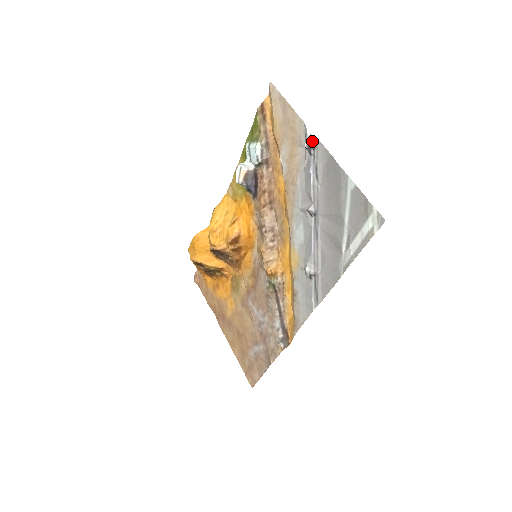
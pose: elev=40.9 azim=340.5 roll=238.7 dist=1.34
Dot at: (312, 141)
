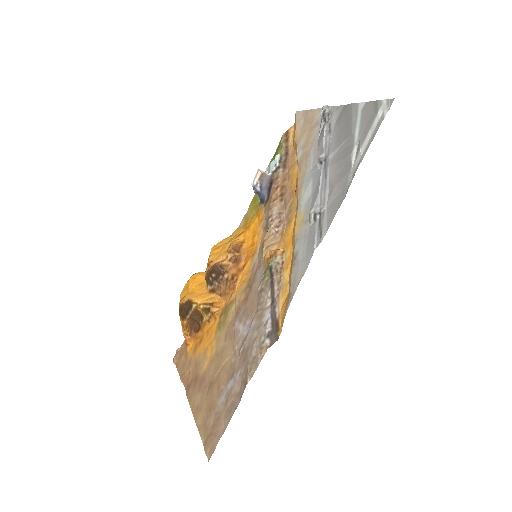
Dot at: (327, 109)
